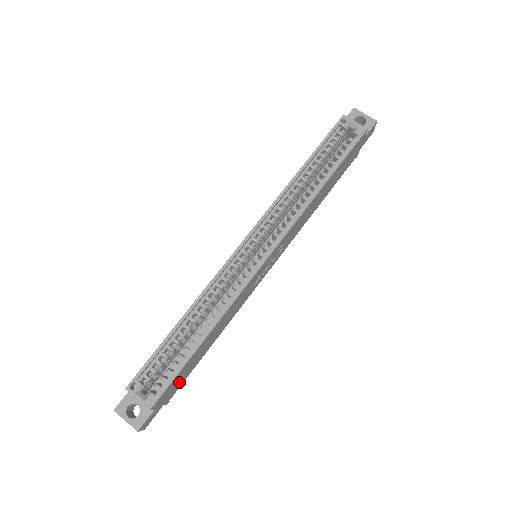
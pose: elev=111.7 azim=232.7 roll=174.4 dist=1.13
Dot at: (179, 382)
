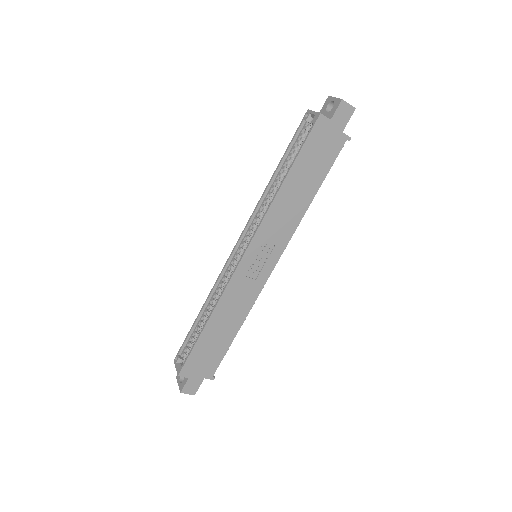
Dot at: (210, 361)
